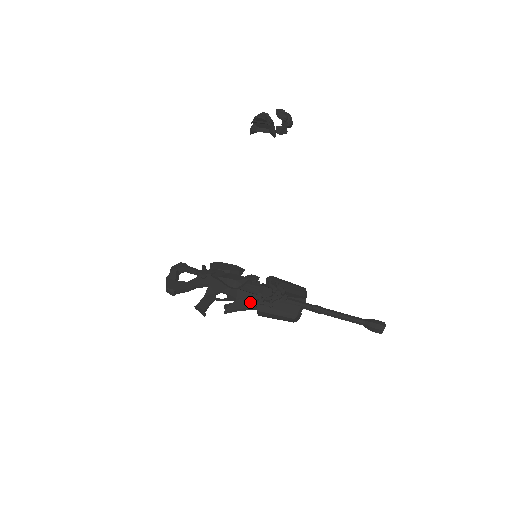
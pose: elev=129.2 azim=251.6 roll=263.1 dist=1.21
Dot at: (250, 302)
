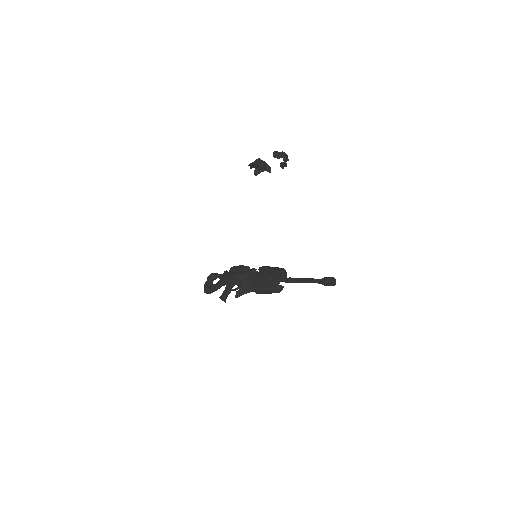
Dot at: (249, 286)
